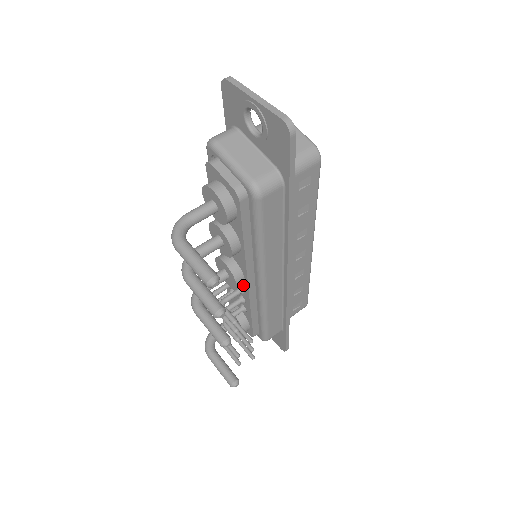
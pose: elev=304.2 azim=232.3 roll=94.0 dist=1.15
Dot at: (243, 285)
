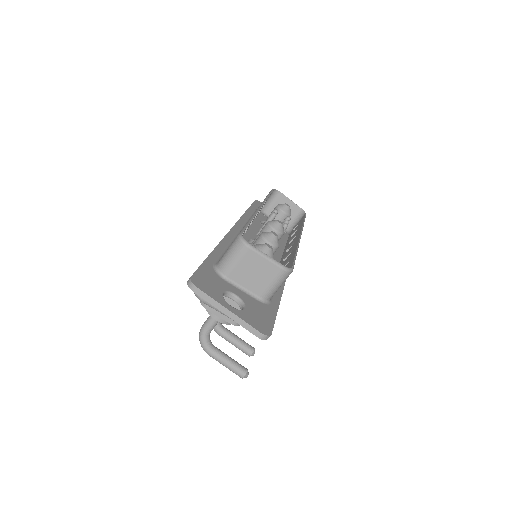
Dot at: occluded
